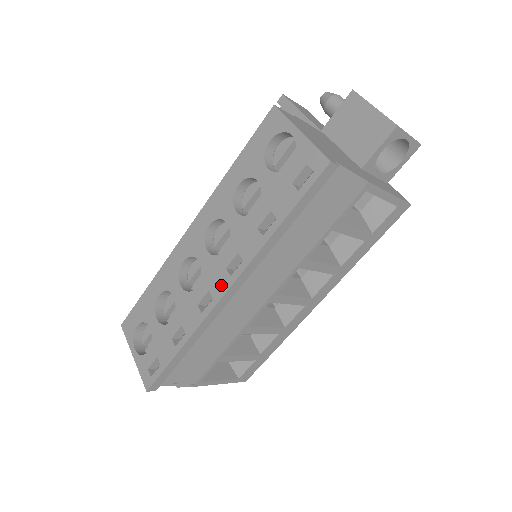
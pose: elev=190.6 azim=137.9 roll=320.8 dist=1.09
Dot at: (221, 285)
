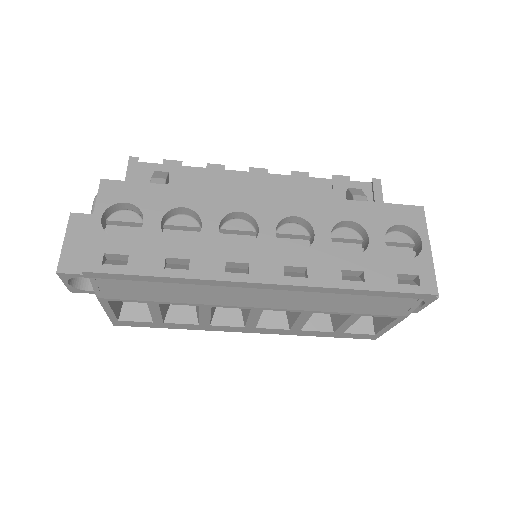
Dot at: (268, 273)
